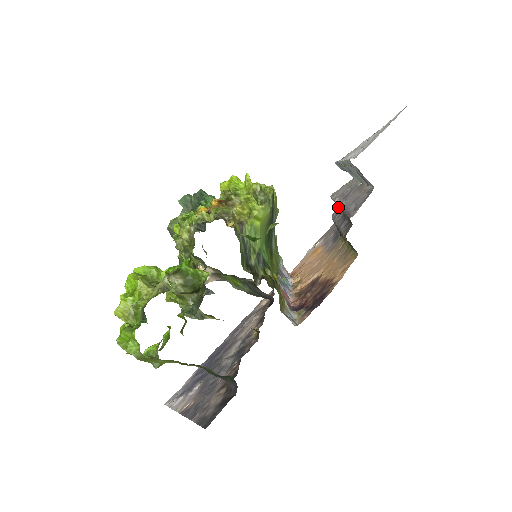
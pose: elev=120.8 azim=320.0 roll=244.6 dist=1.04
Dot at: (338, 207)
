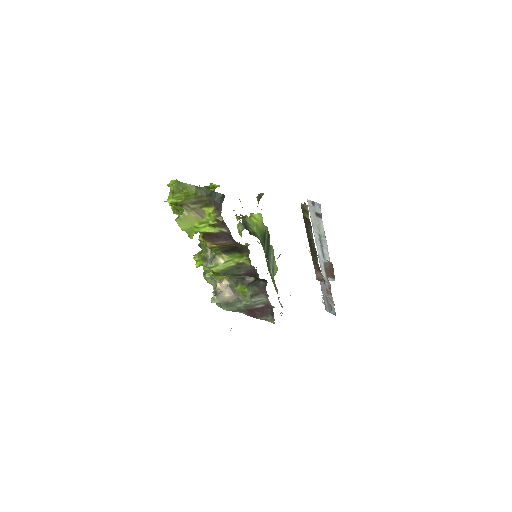
Dot at: occluded
